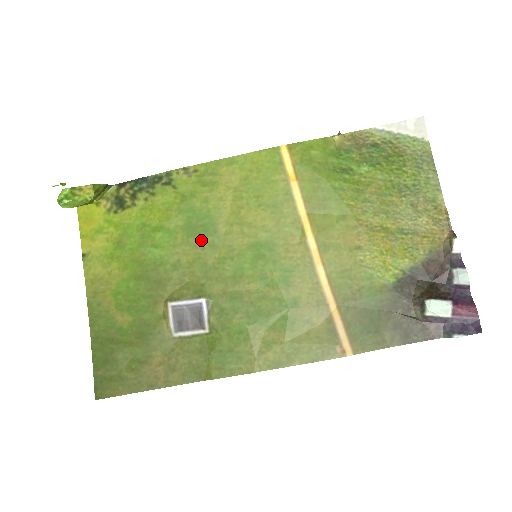
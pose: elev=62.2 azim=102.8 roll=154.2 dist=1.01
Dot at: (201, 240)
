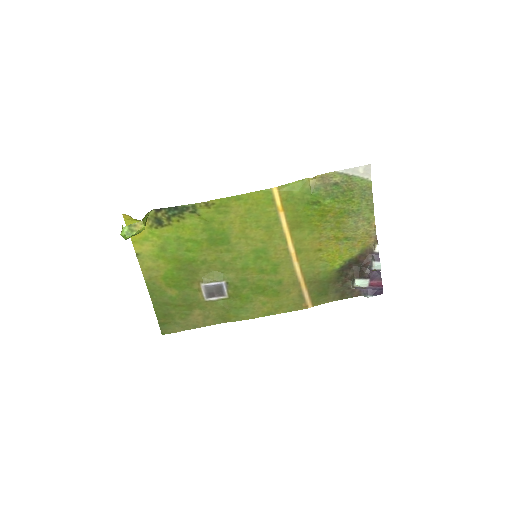
Dot at: (220, 247)
